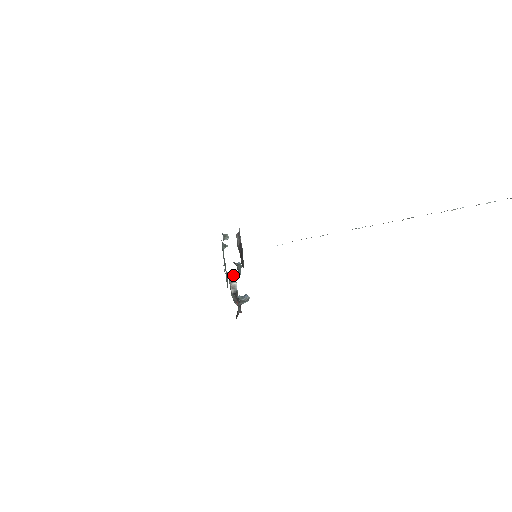
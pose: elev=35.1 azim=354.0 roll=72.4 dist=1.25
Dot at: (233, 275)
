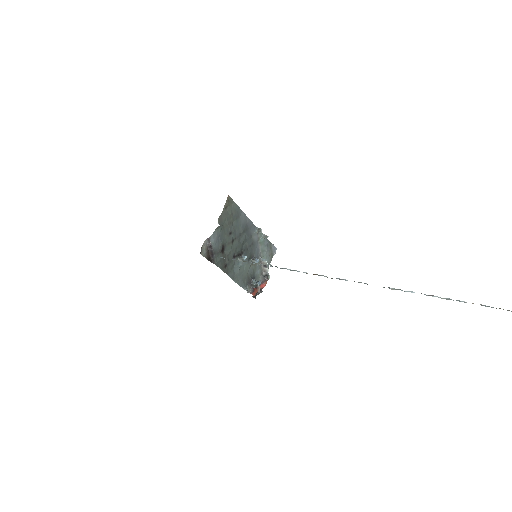
Dot at: (265, 262)
